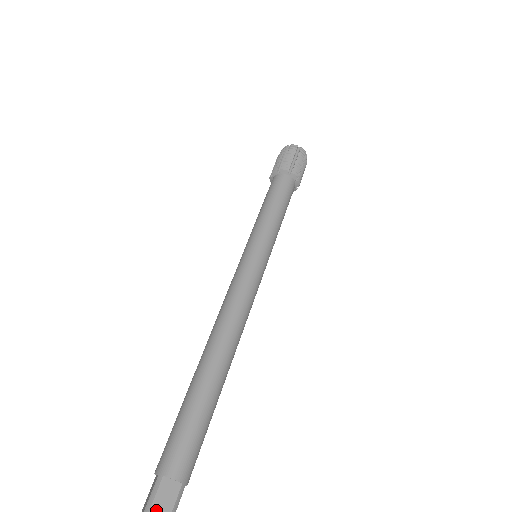
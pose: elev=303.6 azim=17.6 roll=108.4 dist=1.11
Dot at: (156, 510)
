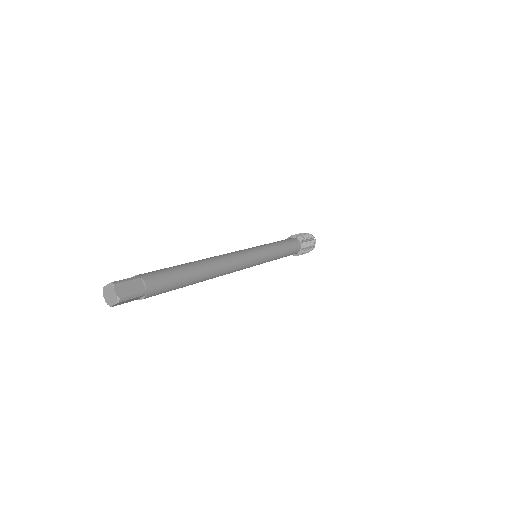
Dot at: (126, 285)
